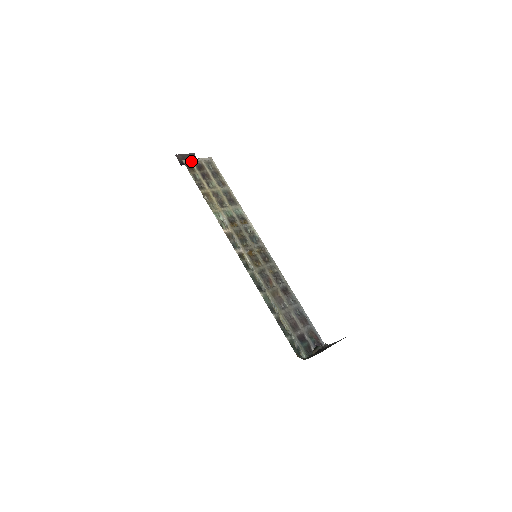
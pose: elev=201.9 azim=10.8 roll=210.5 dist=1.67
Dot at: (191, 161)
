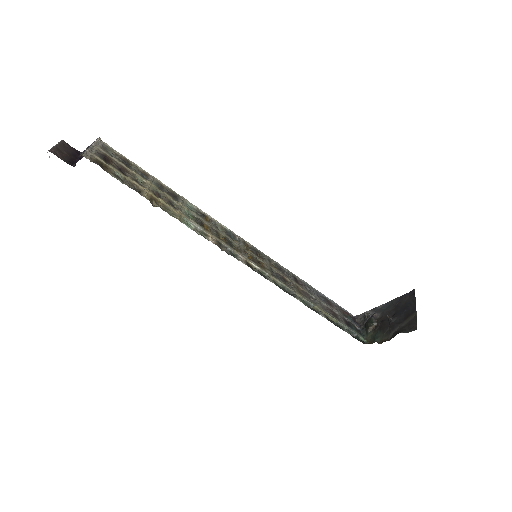
Dot at: (90, 153)
